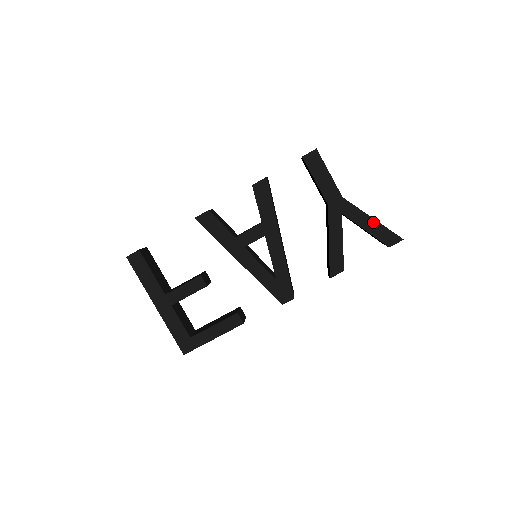
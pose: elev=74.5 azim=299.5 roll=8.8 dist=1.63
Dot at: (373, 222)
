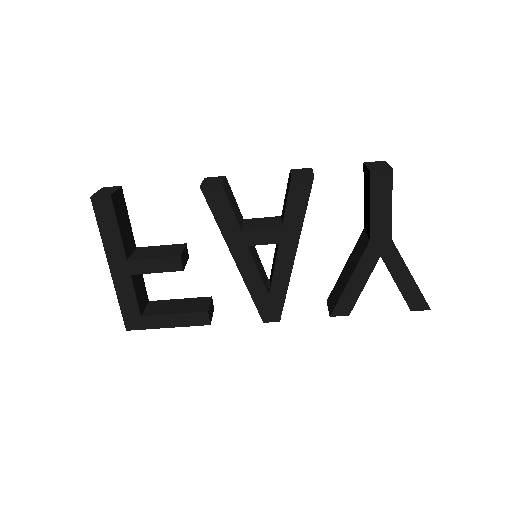
Dot at: (409, 279)
